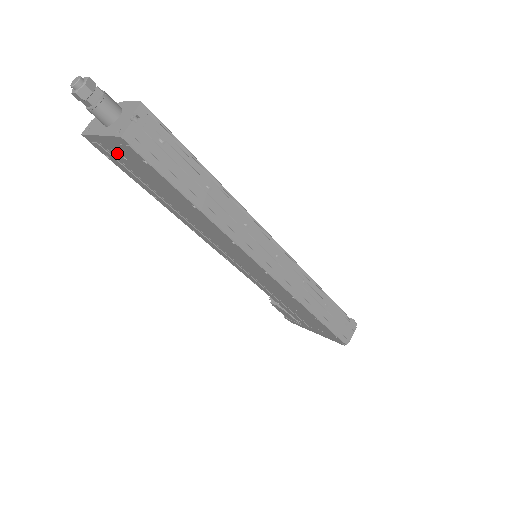
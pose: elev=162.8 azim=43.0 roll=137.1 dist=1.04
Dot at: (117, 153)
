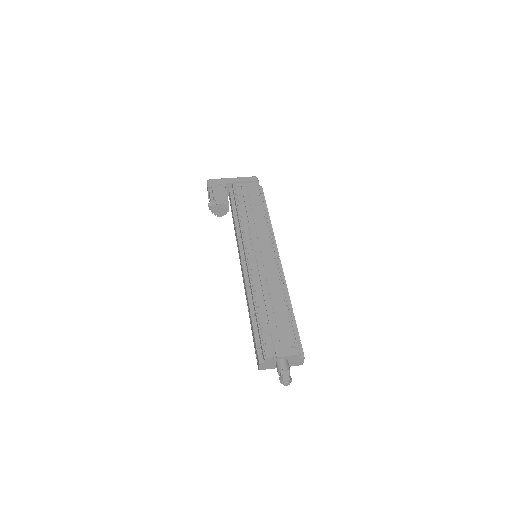
Dot at: occluded
